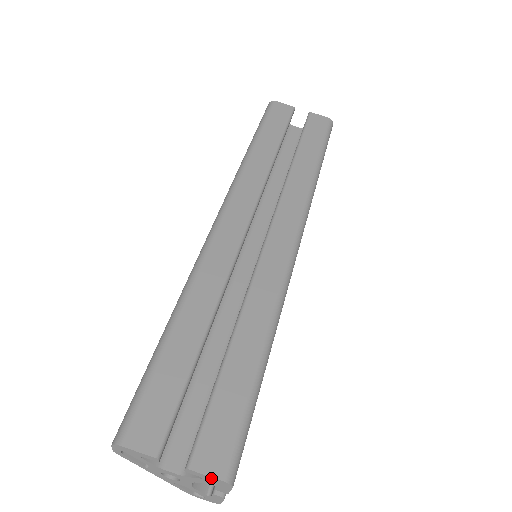
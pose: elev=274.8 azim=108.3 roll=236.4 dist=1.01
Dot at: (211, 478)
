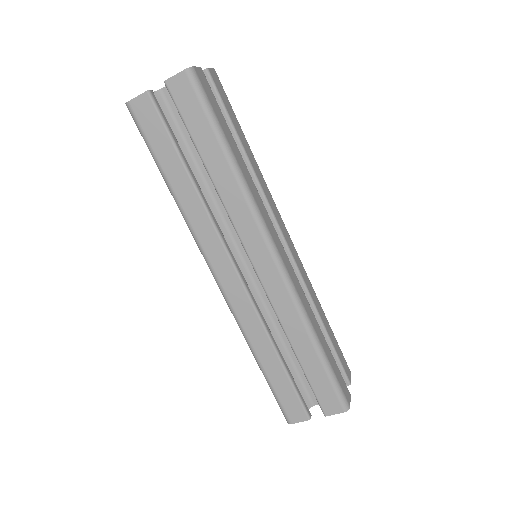
Dot at: (338, 412)
